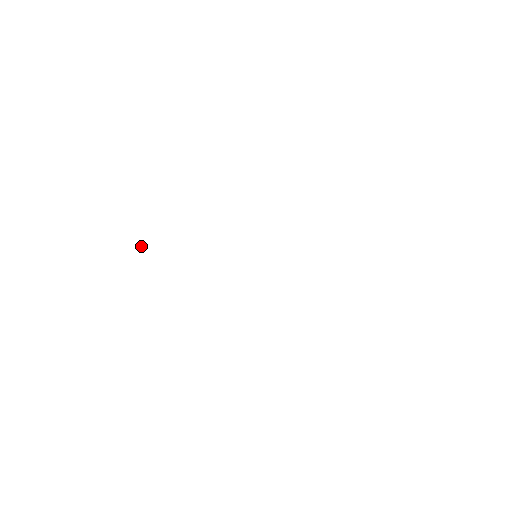
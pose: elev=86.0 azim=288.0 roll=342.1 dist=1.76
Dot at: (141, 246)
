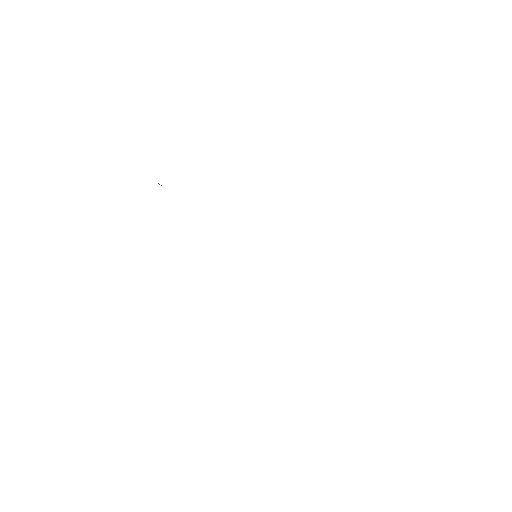
Dot at: occluded
